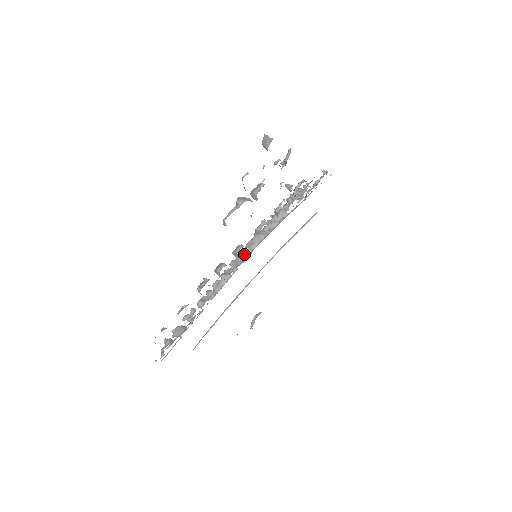
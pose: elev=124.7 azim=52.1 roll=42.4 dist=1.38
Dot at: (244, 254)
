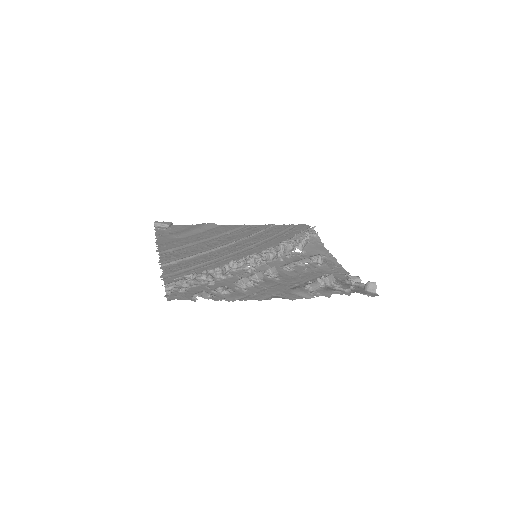
Dot at: occluded
